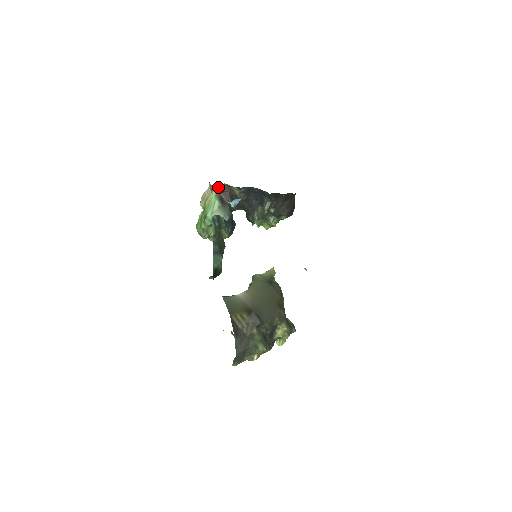
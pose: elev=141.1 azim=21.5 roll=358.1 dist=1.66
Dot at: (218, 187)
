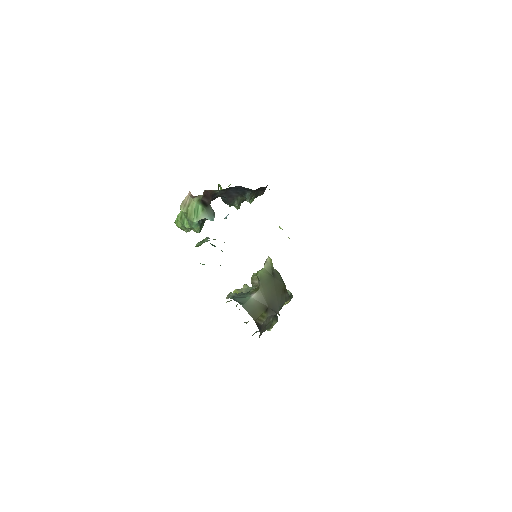
Dot at: (200, 195)
